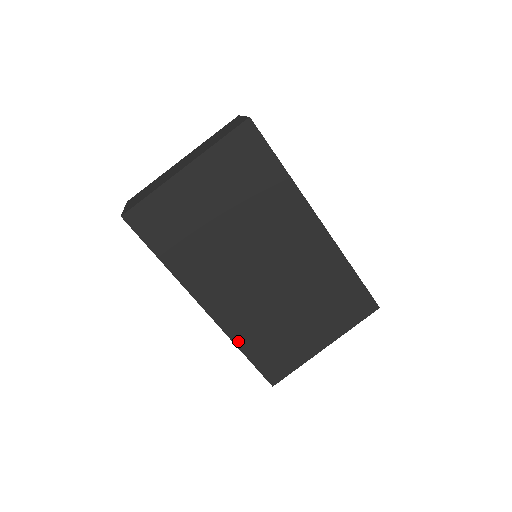
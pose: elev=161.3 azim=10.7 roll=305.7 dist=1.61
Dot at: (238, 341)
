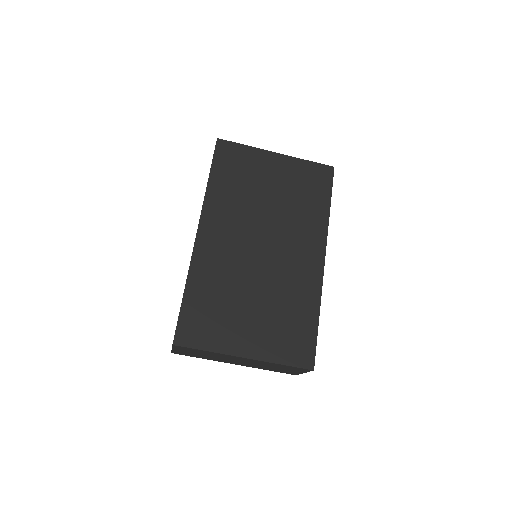
Dot at: (192, 278)
